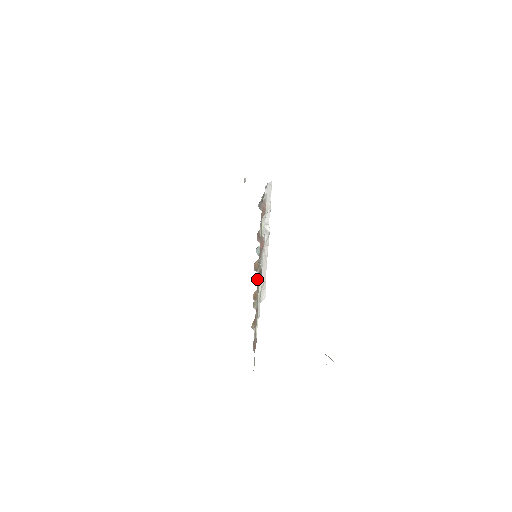
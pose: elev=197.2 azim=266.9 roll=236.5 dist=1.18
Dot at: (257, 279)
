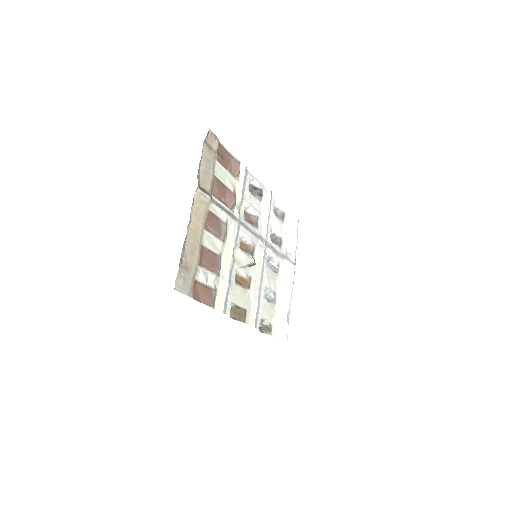
Dot at: (267, 298)
